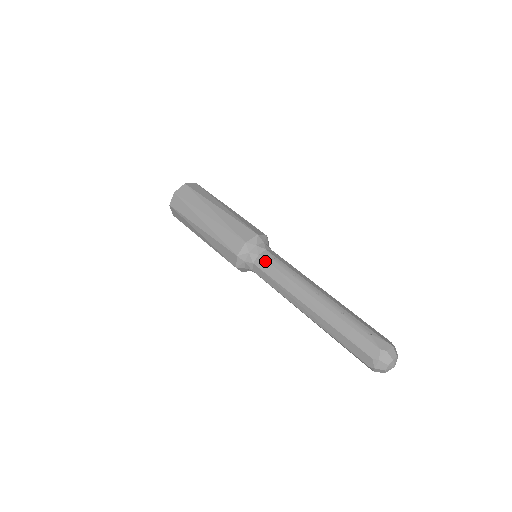
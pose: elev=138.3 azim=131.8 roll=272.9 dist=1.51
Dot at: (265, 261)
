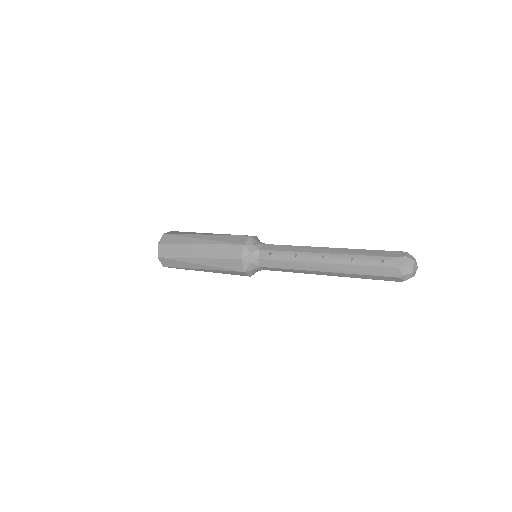
Dot at: (266, 260)
